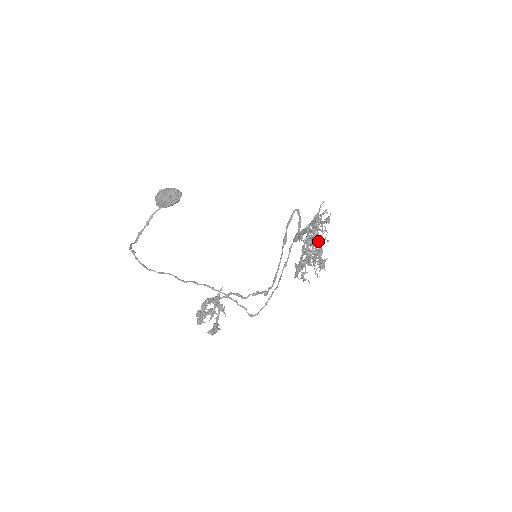
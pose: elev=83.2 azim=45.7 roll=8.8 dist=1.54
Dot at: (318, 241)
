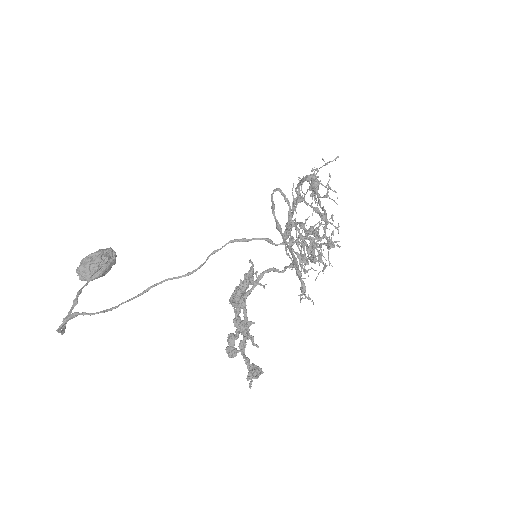
Dot at: (316, 208)
